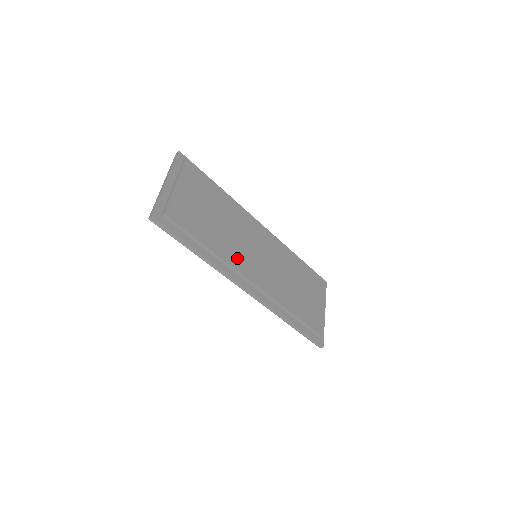
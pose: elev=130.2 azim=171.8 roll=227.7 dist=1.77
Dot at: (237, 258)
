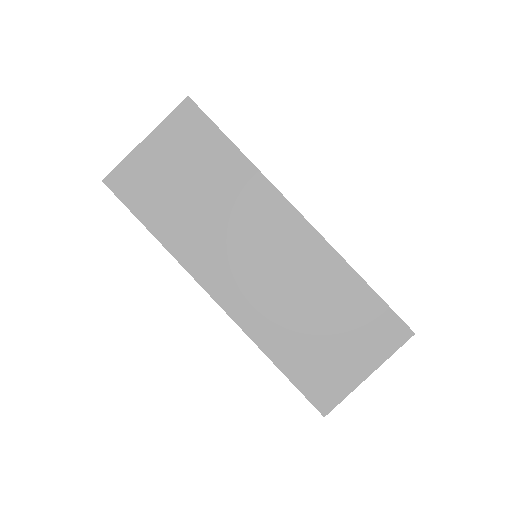
Dot at: (206, 252)
